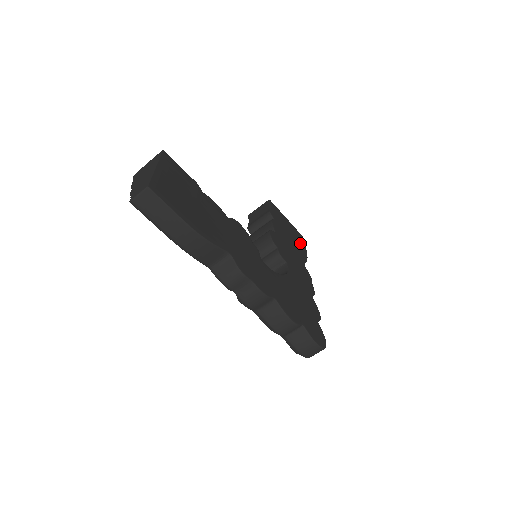
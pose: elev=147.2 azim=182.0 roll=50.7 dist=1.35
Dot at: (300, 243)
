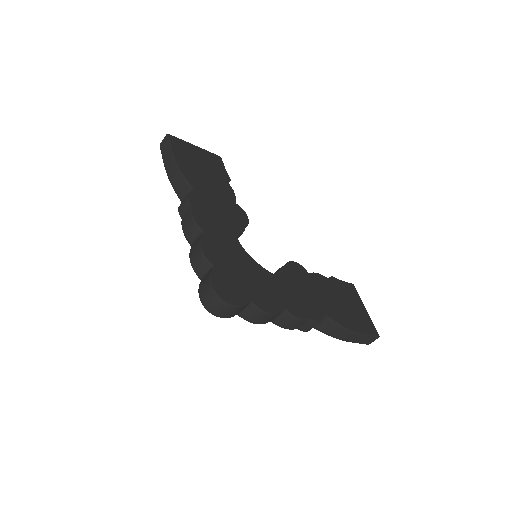
Dot at: (356, 322)
